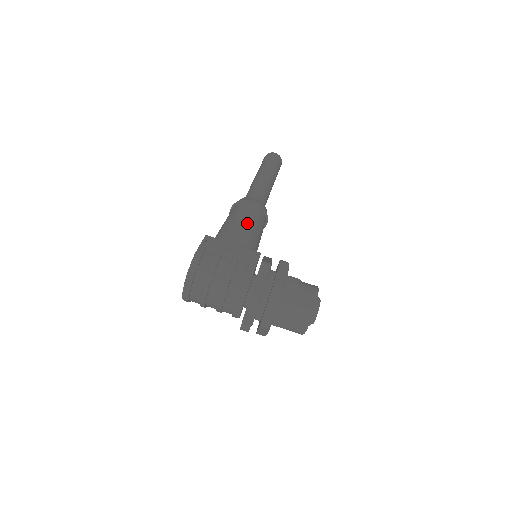
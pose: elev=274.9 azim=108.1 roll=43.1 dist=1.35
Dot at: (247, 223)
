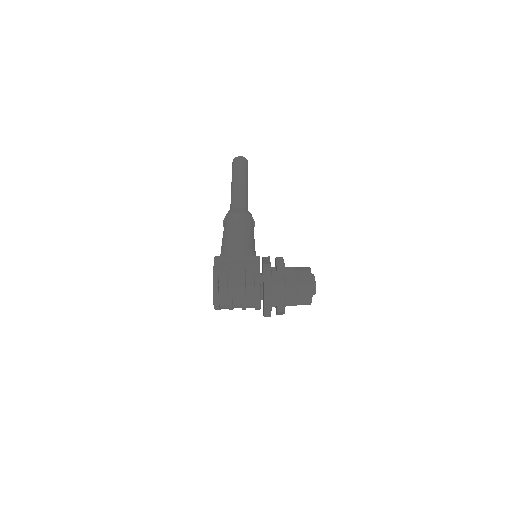
Dot at: (241, 233)
